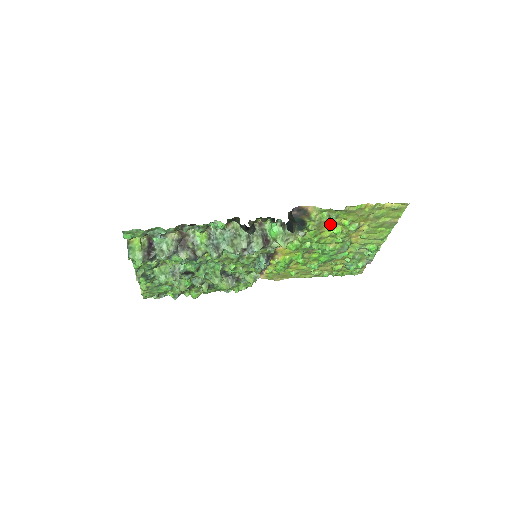
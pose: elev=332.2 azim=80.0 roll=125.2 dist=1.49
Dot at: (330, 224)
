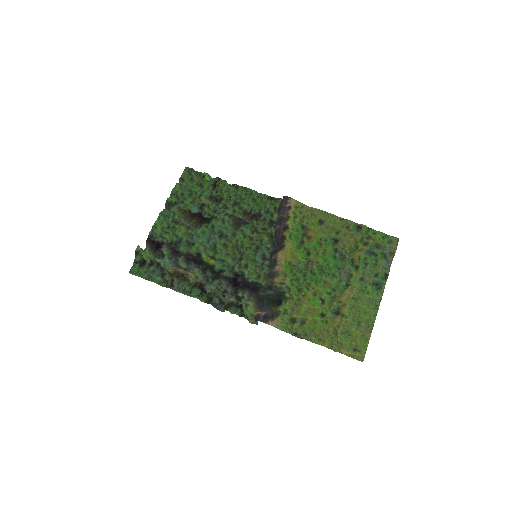
Dot at: (306, 309)
